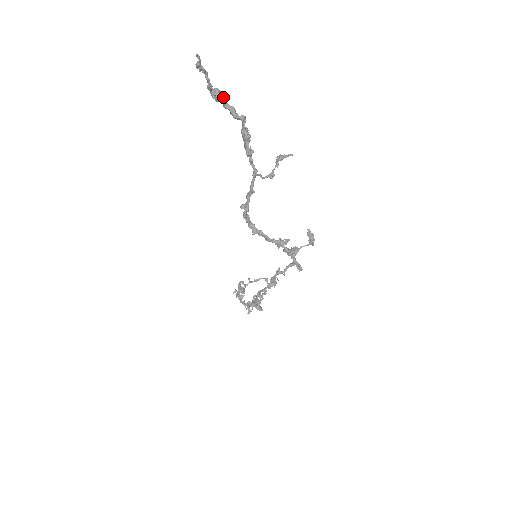
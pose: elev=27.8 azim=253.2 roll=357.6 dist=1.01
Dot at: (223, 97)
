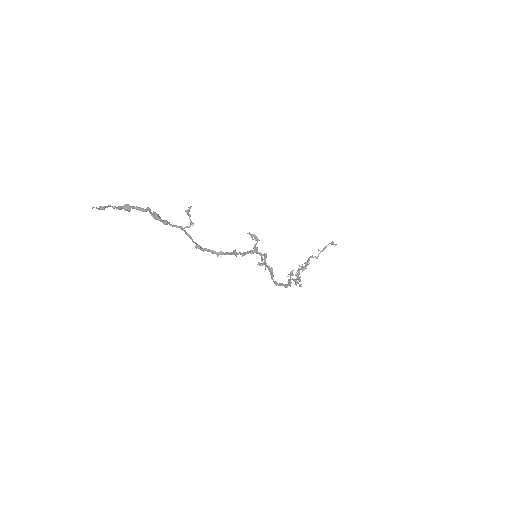
Dot at: (130, 207)
